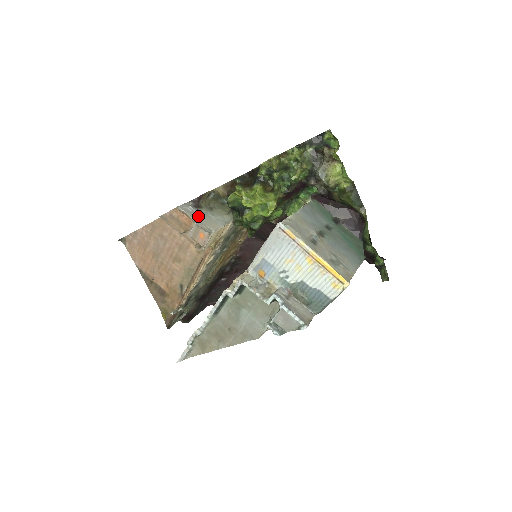
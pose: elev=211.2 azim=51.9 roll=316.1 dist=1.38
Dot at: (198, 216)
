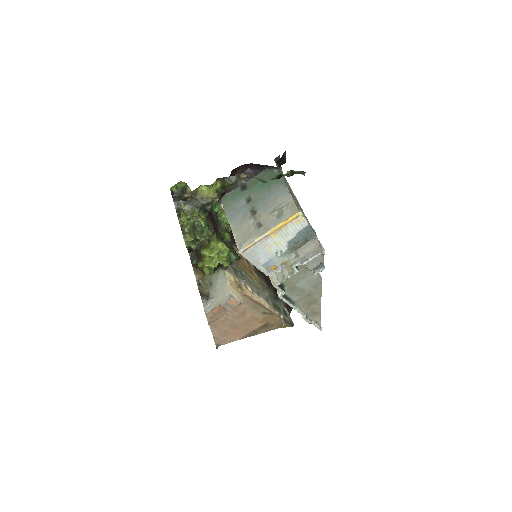
Dot at: (216, 300)
